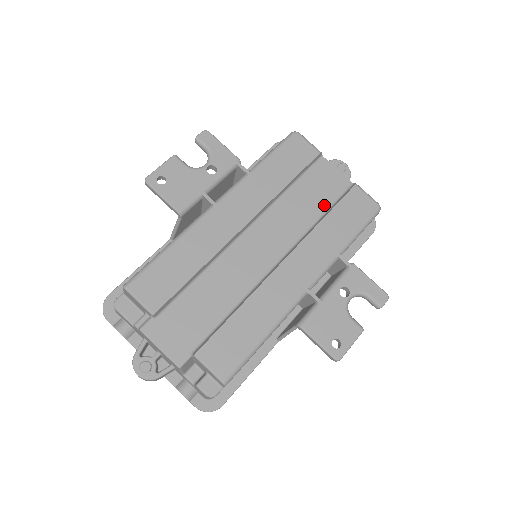
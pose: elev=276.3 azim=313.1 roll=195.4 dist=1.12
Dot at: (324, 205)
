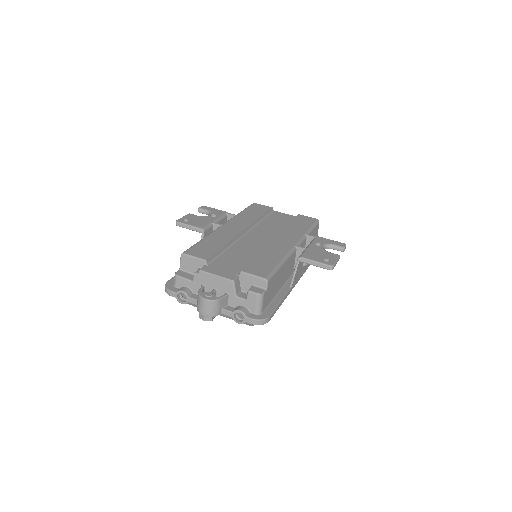
Dot at: (286, 224)
